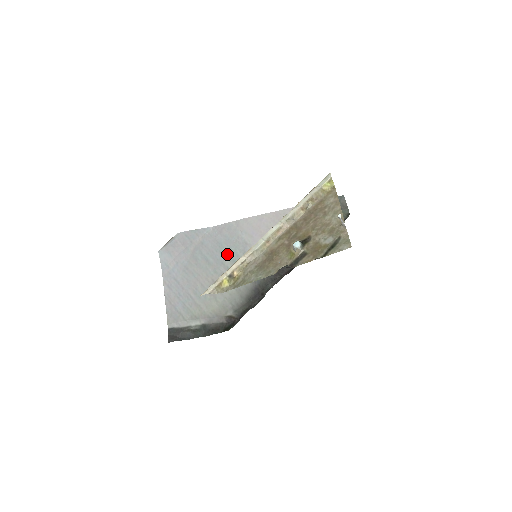
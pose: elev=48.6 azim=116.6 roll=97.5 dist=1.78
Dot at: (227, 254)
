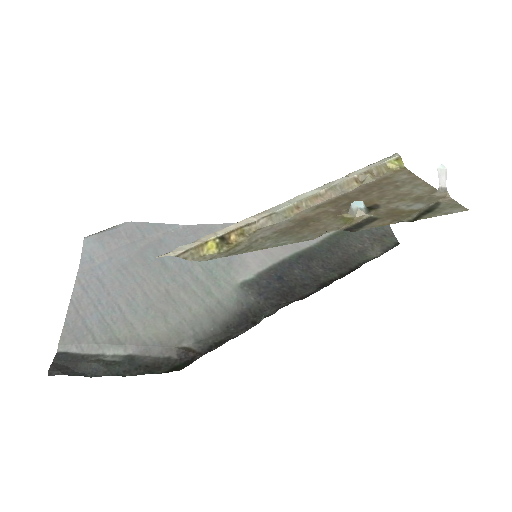
Dot at: occluded
